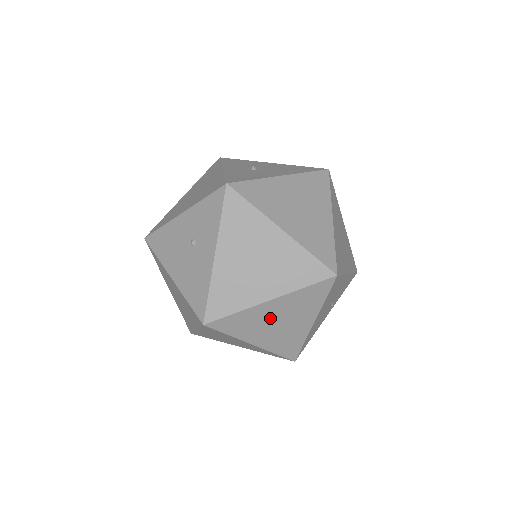
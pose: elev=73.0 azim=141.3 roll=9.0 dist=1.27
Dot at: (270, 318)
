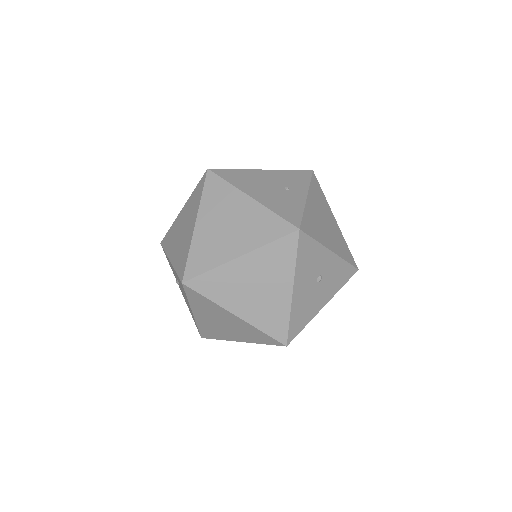
Dot at: (216, 231)
